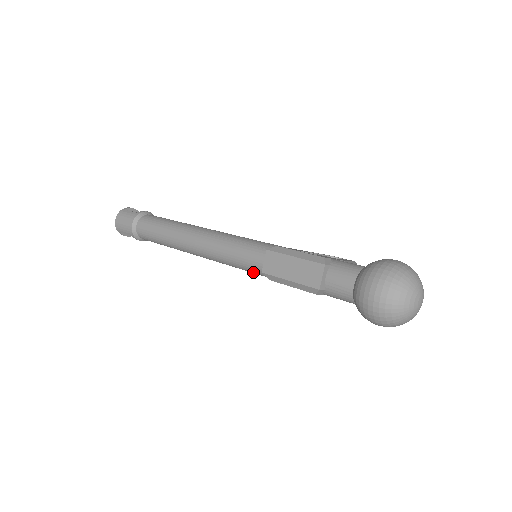
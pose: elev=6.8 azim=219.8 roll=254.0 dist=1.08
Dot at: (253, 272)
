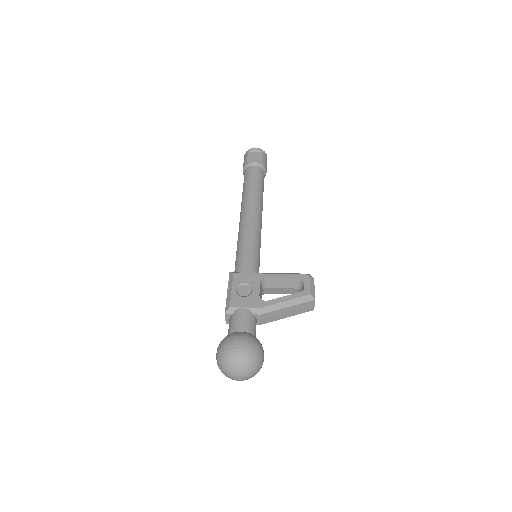
Dot at: occluded
